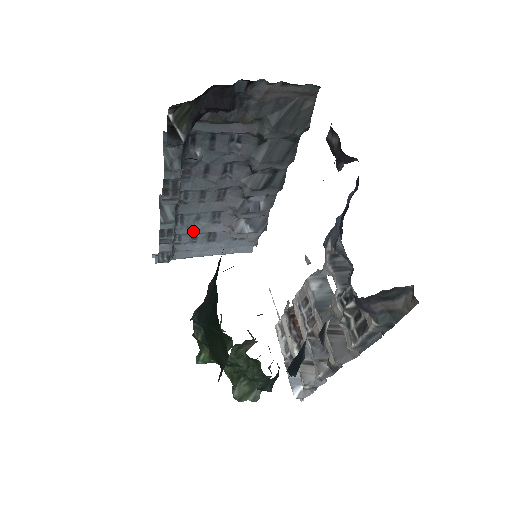
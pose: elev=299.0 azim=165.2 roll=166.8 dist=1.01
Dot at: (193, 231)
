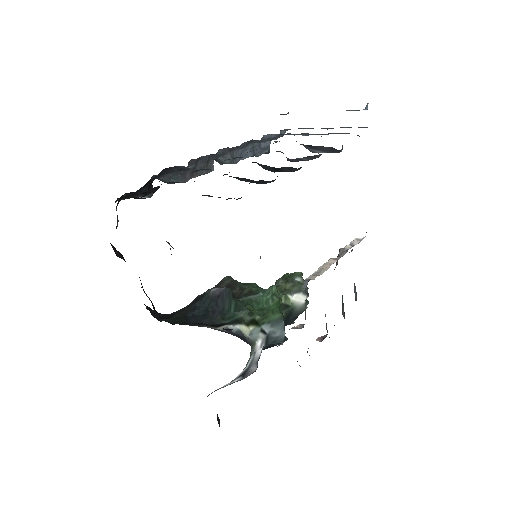
Dot at: occluded
